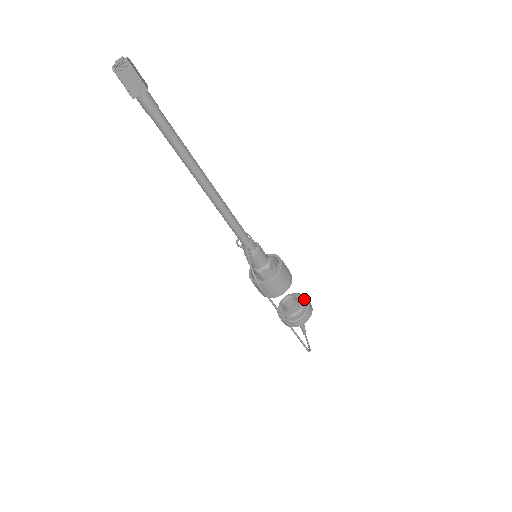
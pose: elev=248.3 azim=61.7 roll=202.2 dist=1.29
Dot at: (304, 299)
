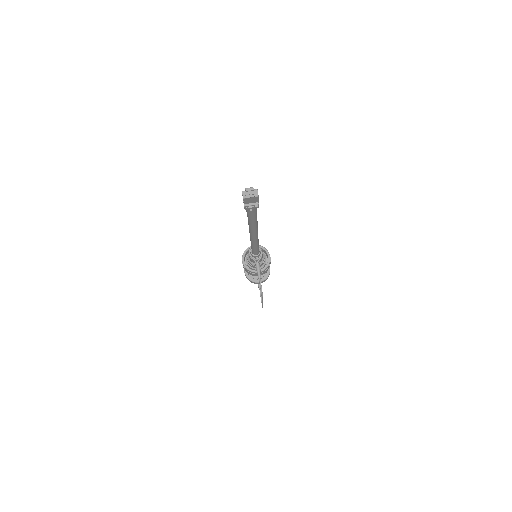
Dot at: occluded
